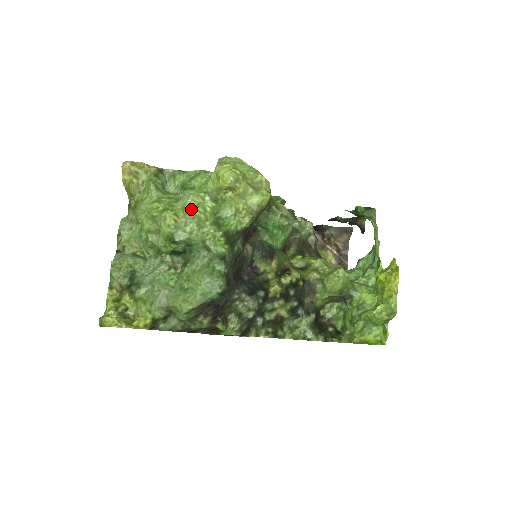
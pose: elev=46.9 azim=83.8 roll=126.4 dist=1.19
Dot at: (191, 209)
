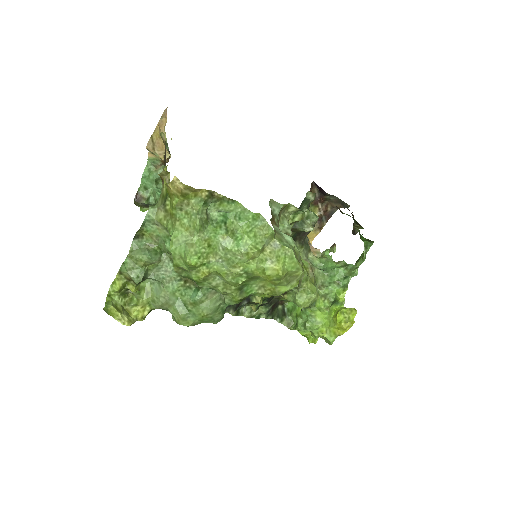
Dot at: (225, 277)
